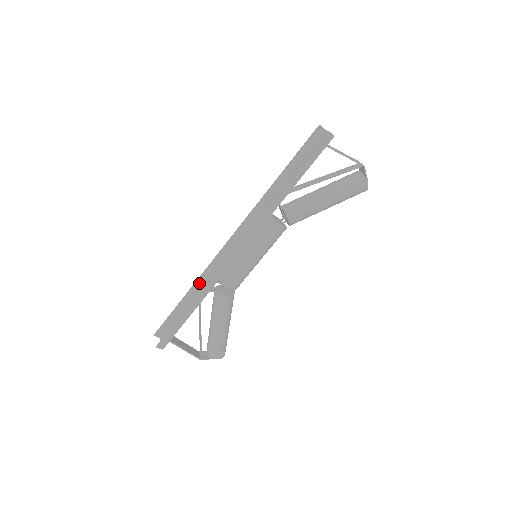
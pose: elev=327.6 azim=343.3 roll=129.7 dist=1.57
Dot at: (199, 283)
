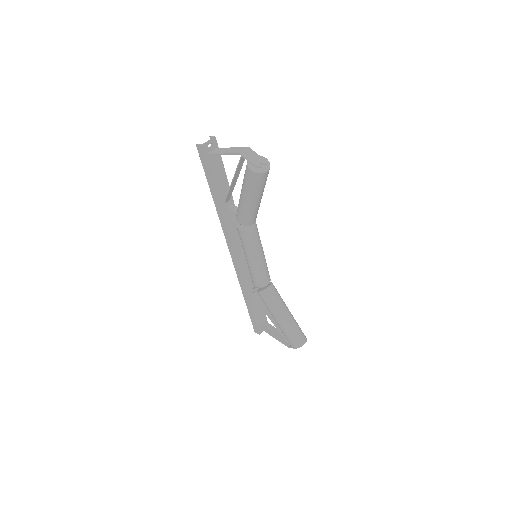
Dot at: occluded
